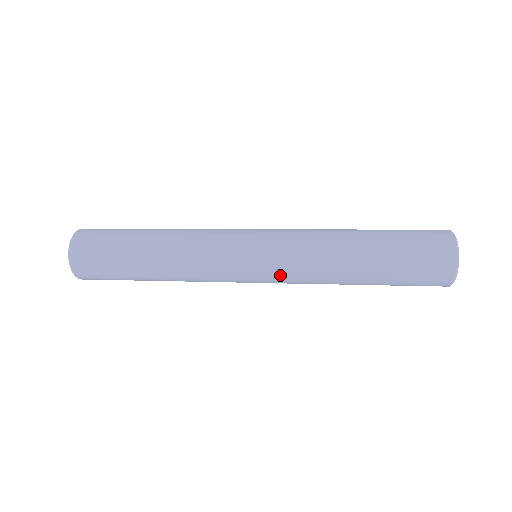
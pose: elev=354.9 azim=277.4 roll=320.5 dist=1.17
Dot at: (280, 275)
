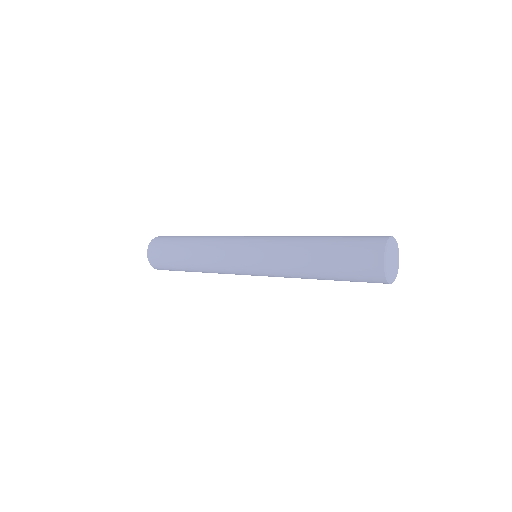
Dot at: (261, 254)
